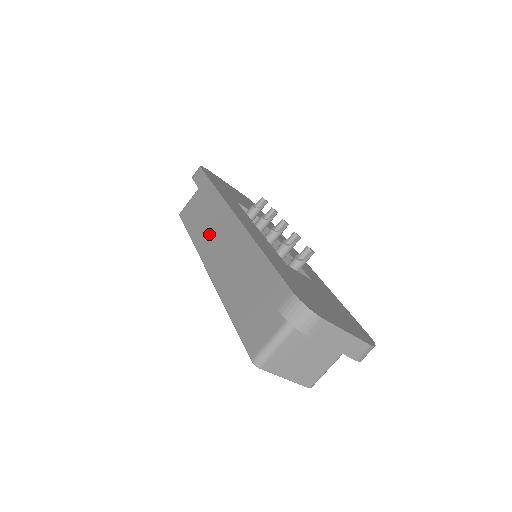
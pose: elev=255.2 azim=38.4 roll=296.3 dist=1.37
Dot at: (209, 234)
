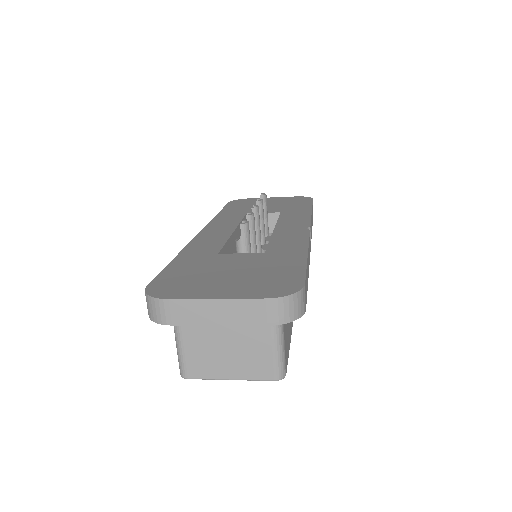
Dot at: occluded
